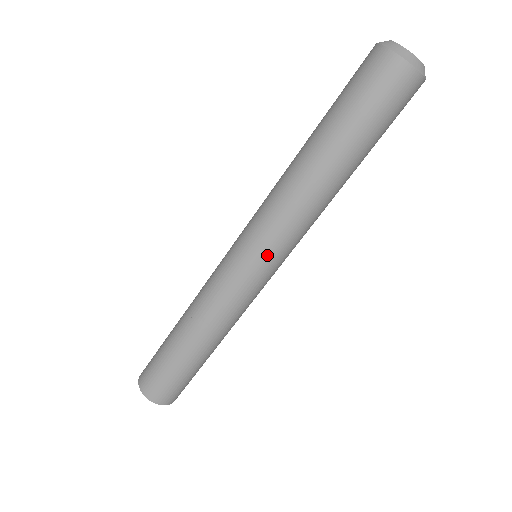
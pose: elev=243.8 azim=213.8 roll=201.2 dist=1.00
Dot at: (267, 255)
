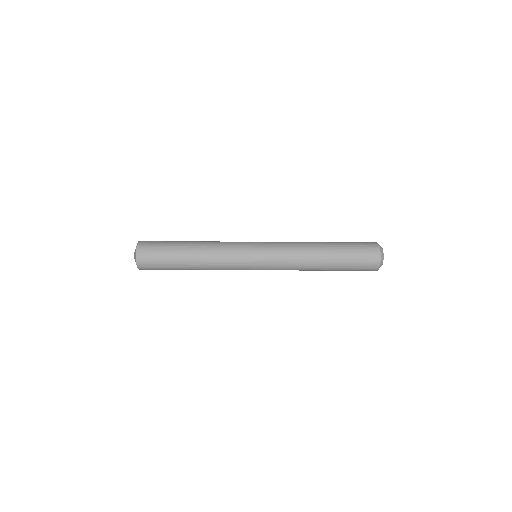
Dot at: occluded
